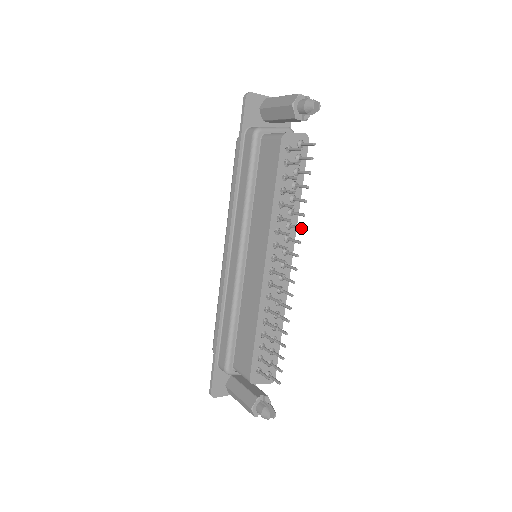
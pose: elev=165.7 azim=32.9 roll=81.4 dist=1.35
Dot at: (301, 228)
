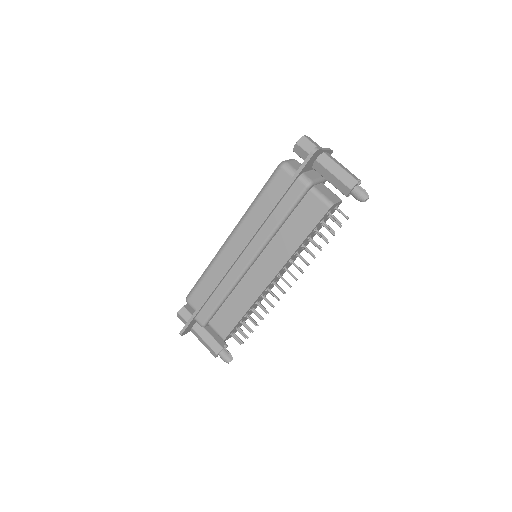
Dot at: occluded
